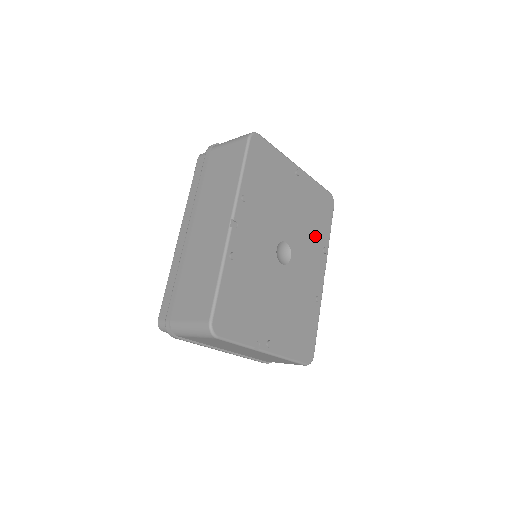
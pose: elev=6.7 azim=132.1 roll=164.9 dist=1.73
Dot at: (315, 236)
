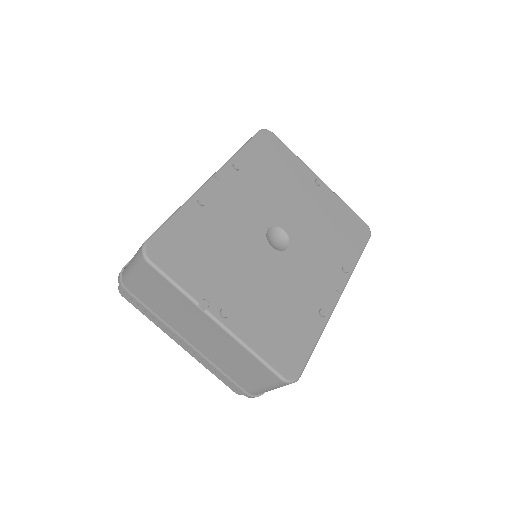
Dot at: (332, 249)
